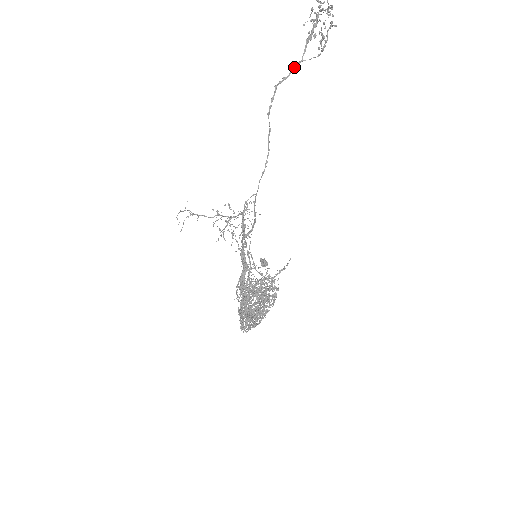
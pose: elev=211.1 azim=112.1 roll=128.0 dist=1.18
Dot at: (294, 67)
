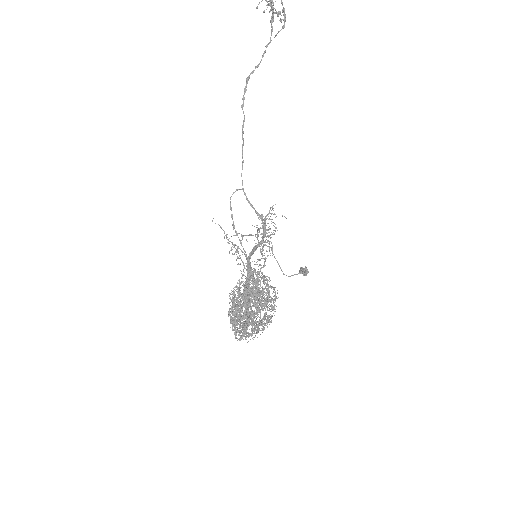
Dot at: (264, 52)
